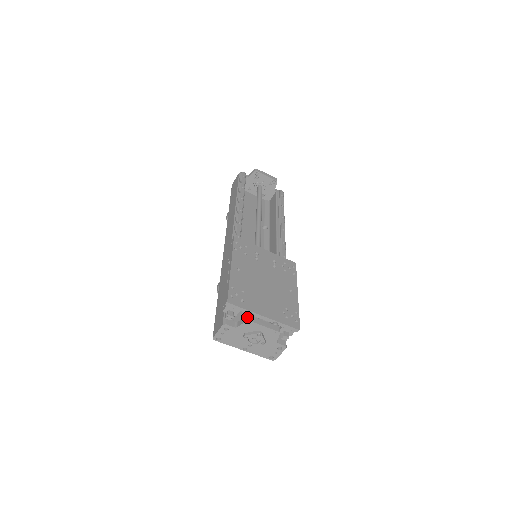
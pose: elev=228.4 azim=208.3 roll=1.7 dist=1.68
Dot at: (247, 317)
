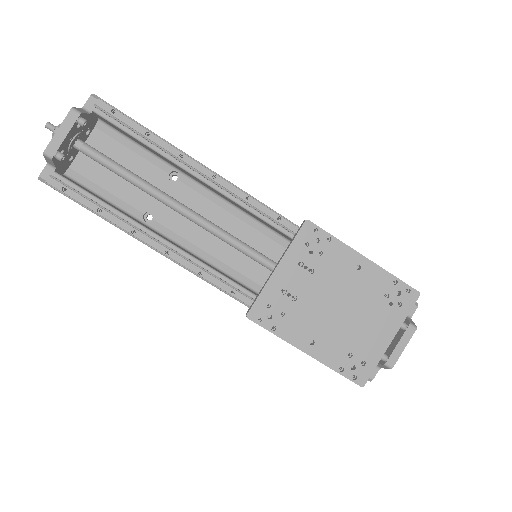
Dot at: (387, 367)
